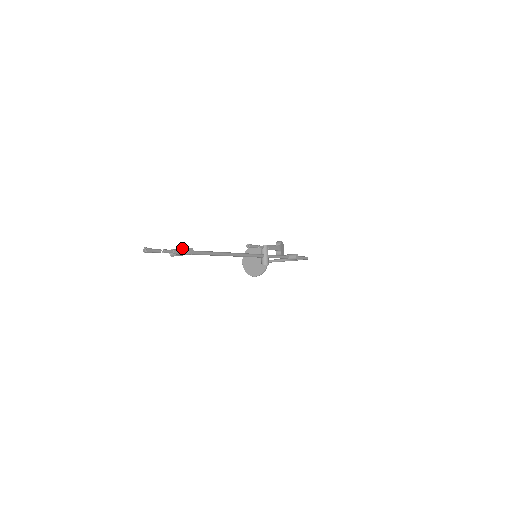
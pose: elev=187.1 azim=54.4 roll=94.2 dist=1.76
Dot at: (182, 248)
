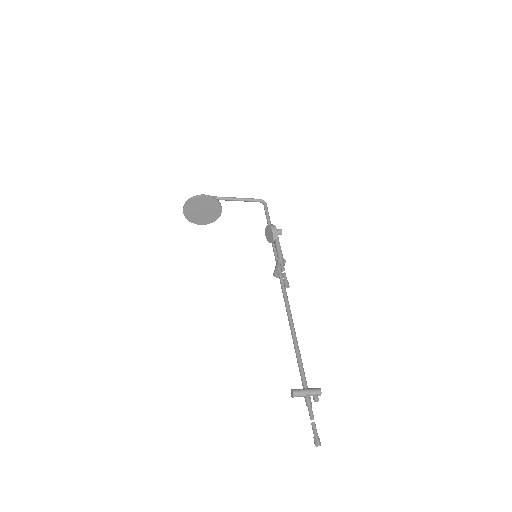
Dot at: (310, 392)
